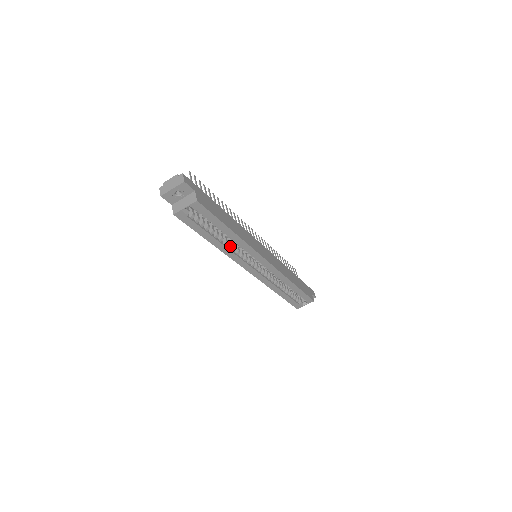
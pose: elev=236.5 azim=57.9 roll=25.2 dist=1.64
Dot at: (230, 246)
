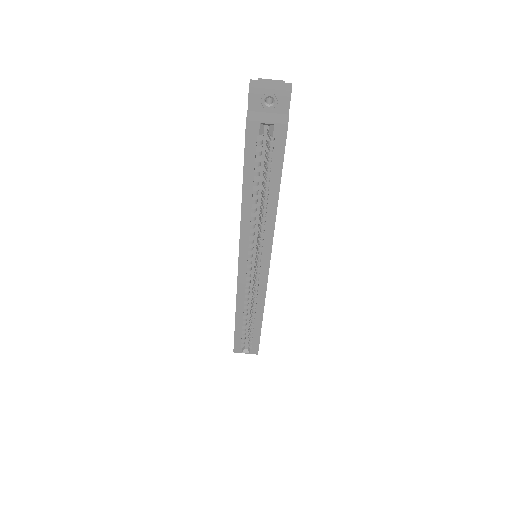
Dot at: (254, 218)
